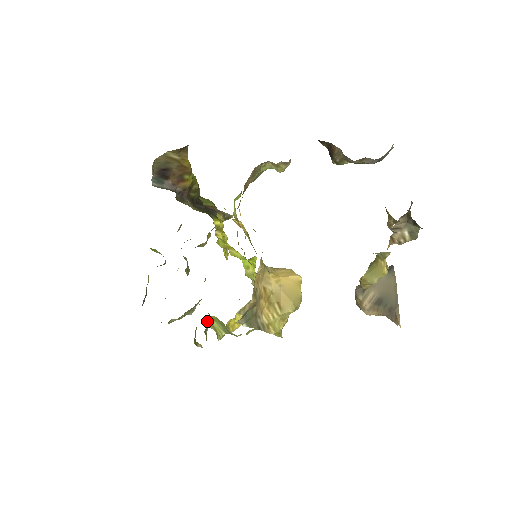
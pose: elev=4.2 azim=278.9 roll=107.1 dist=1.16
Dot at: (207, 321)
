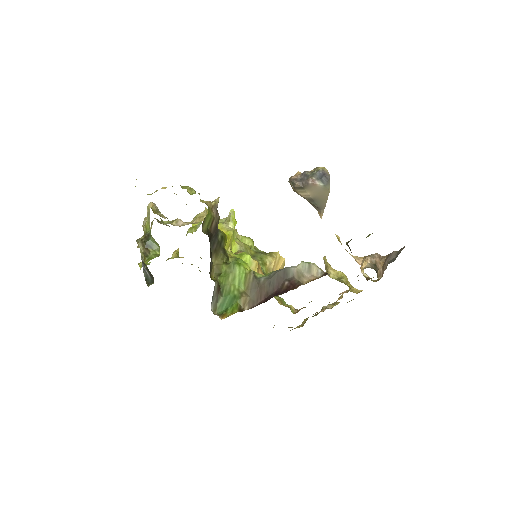
Dot at: occluded
